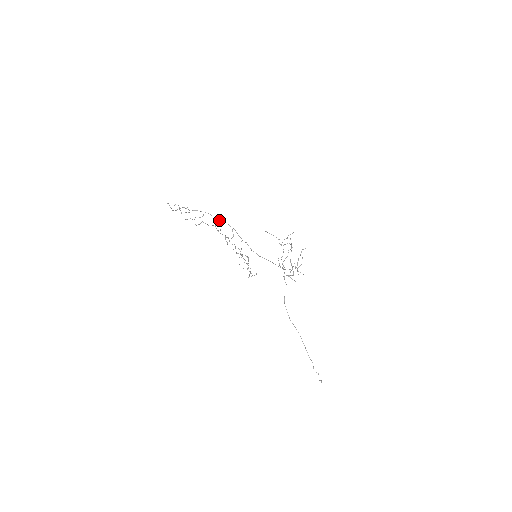
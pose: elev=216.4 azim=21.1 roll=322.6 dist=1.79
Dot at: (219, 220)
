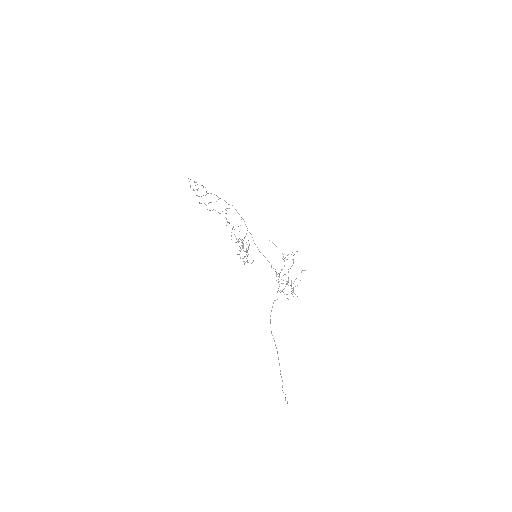
Dot at: occluded
